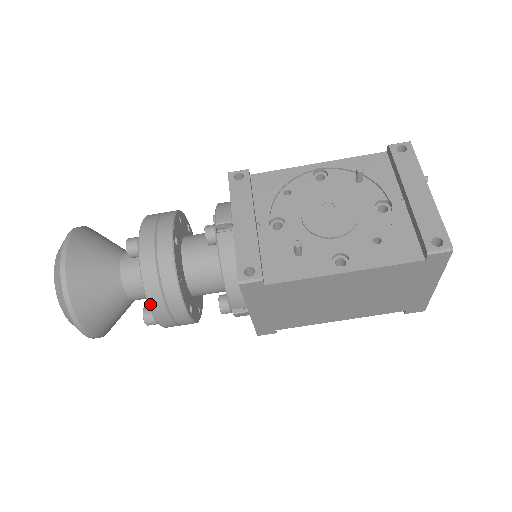
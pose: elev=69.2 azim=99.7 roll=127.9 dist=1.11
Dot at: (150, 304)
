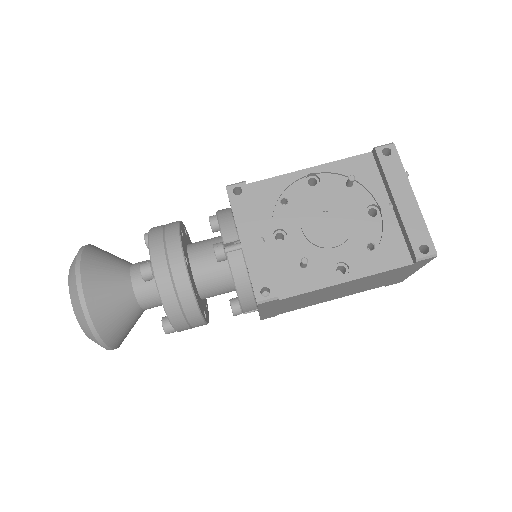
Dot at: (171, 321)
